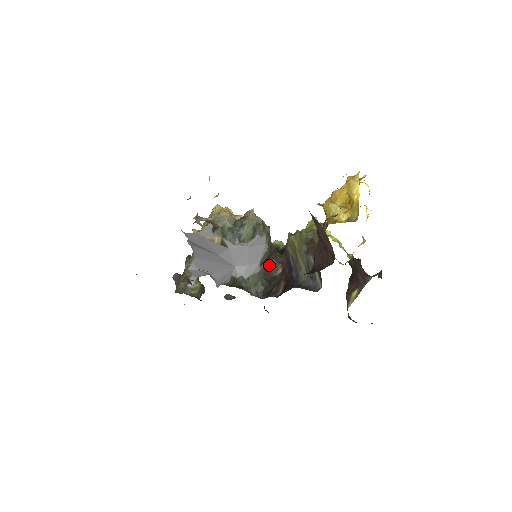
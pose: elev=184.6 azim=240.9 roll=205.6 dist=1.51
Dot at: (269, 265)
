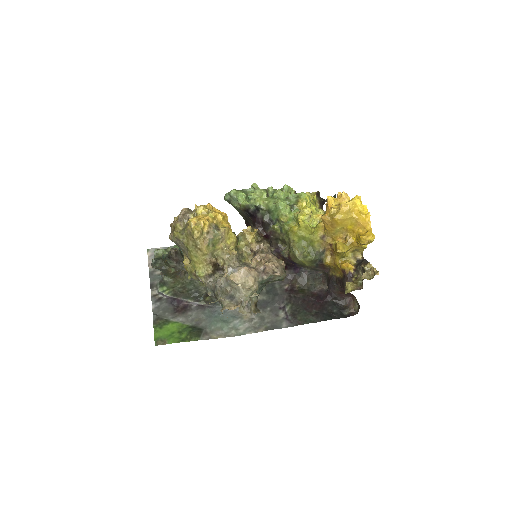
Dot at: occluded
